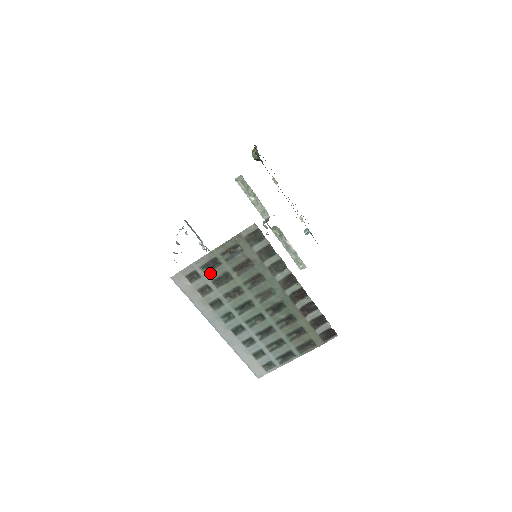
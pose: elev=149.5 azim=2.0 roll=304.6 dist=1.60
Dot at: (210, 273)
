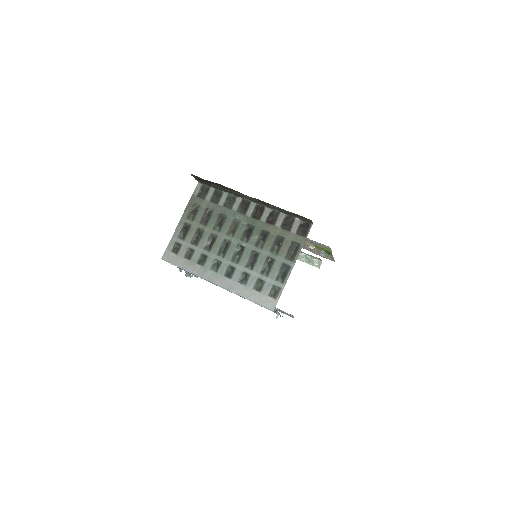
Dot at: (186, 237)
